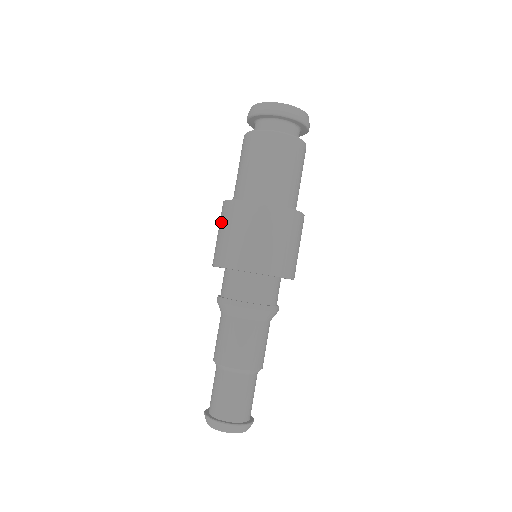
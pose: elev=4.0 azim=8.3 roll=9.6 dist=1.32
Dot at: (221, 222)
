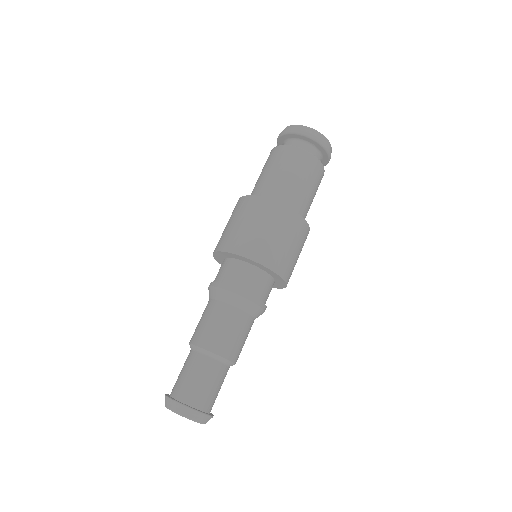
Dot at: occluded
